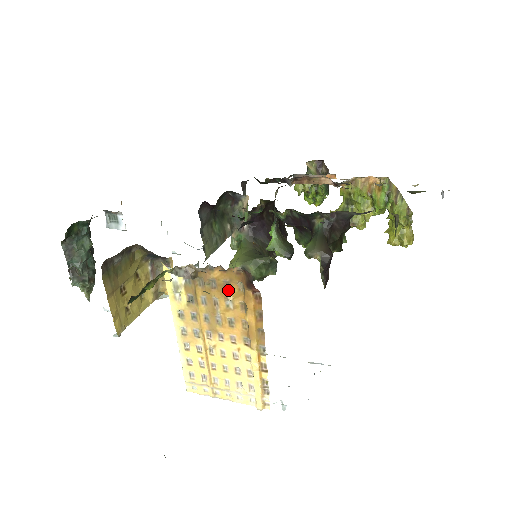
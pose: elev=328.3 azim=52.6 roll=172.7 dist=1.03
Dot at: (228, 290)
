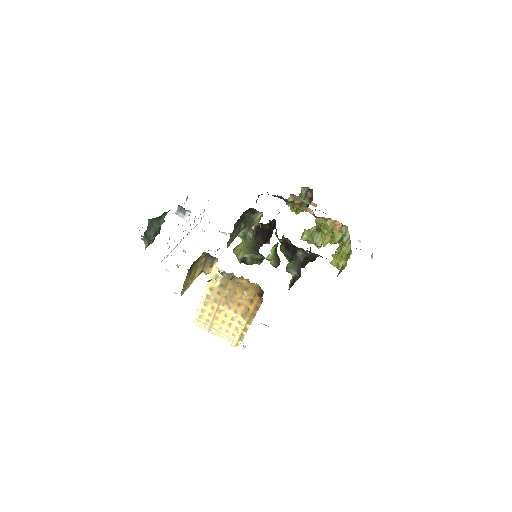
Dot at: (246, 291)
